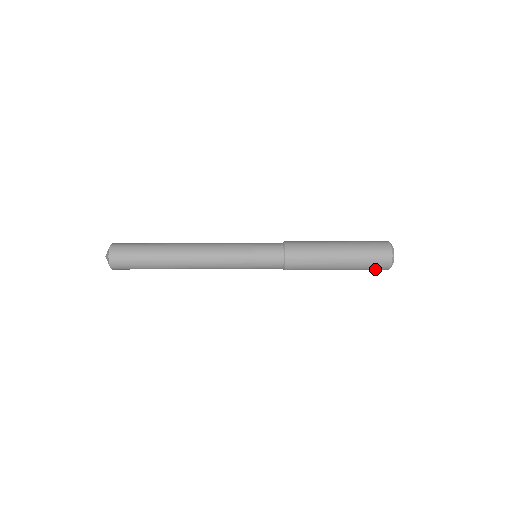
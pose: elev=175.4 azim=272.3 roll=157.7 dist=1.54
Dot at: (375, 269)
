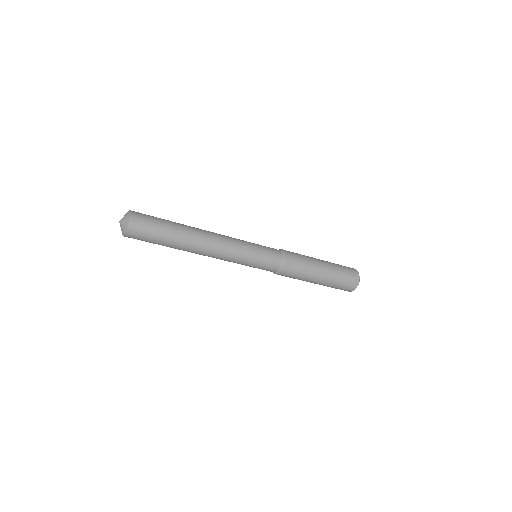
Dot at: (342, 289)
